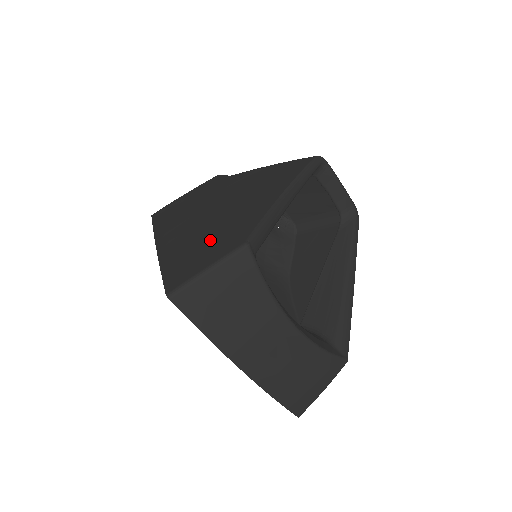
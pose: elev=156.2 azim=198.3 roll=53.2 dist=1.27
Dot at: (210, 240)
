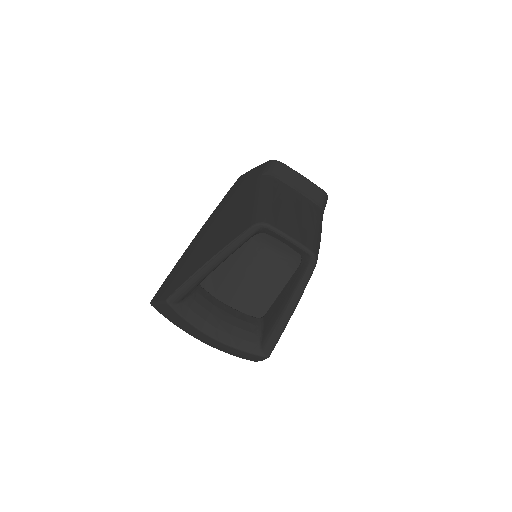
Dot at: (178, 274)
